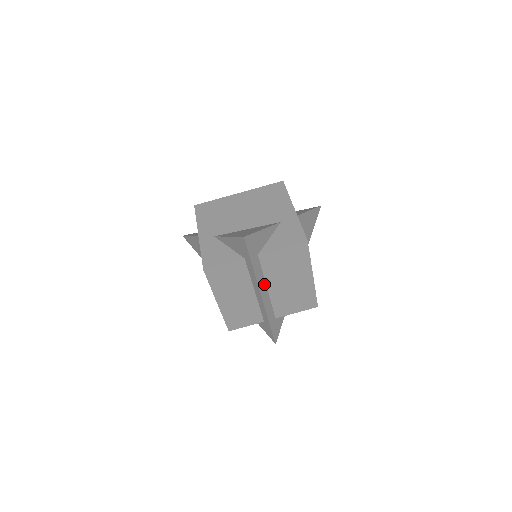
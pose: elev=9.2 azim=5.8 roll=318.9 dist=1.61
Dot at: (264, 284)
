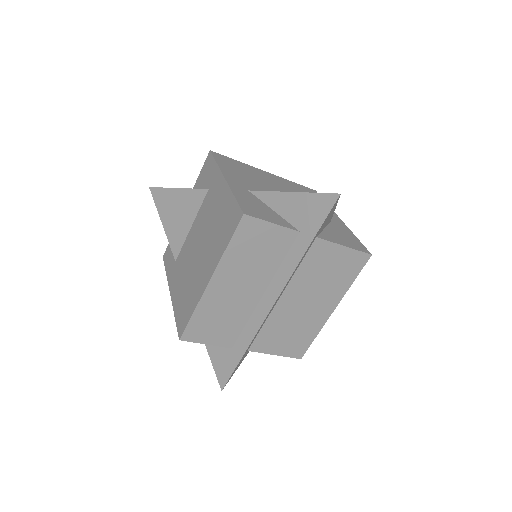
Dot at: (285, 287)
